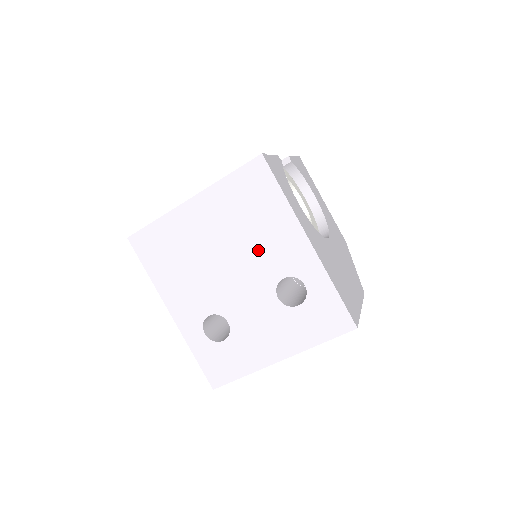
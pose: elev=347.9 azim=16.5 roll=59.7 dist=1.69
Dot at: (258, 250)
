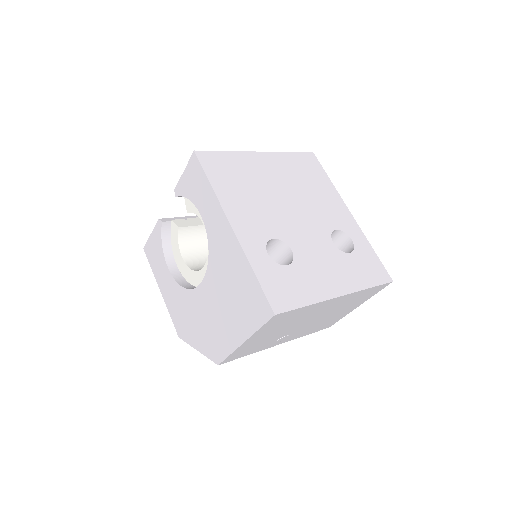
Dot at: (315, 204)
